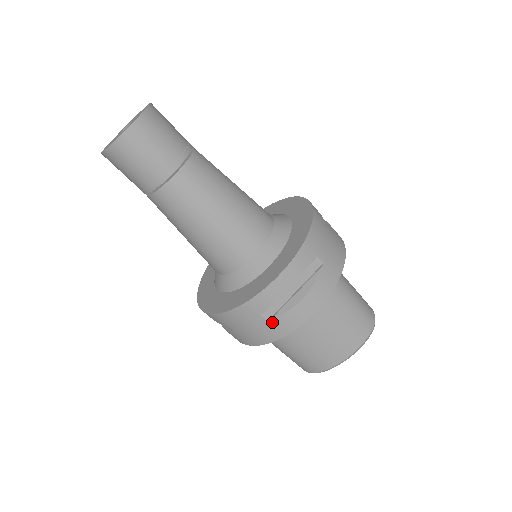
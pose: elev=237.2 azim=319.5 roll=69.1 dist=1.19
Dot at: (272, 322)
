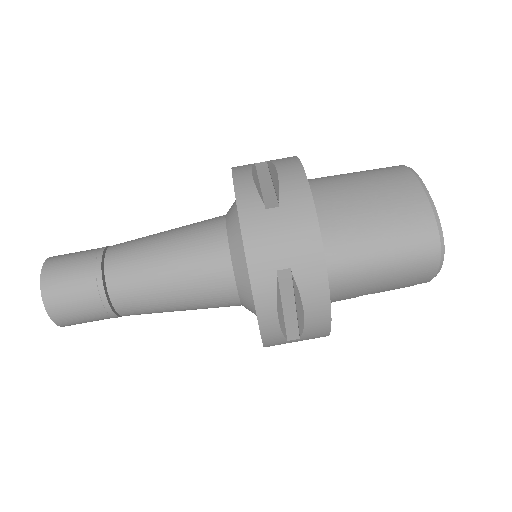
Dot at: (283, 203)
